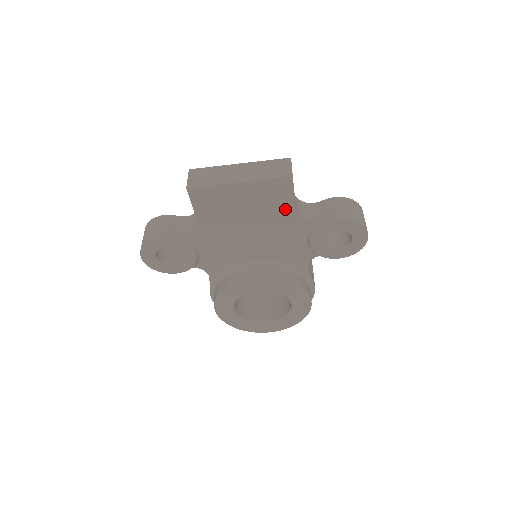
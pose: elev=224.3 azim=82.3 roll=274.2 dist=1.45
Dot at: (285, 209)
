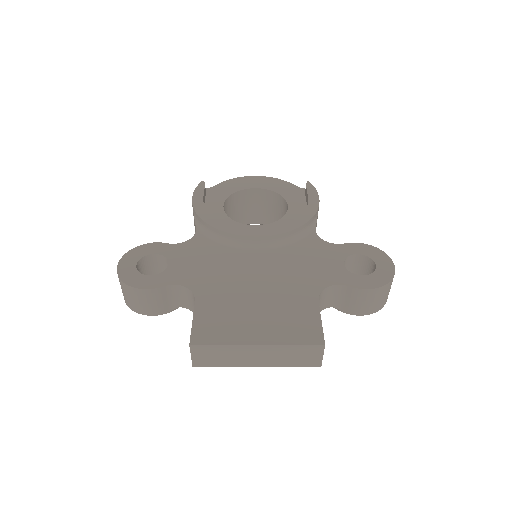
Dot at: occluded
